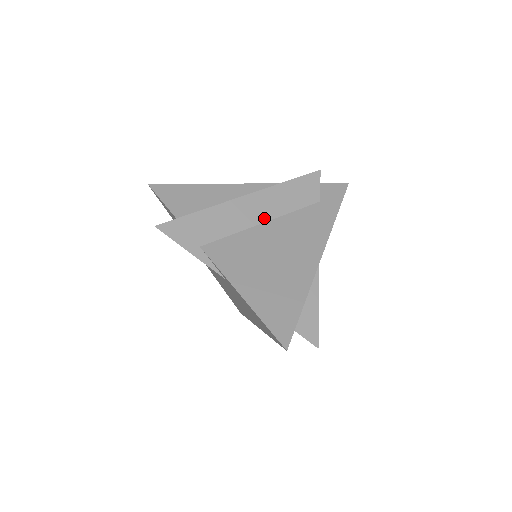
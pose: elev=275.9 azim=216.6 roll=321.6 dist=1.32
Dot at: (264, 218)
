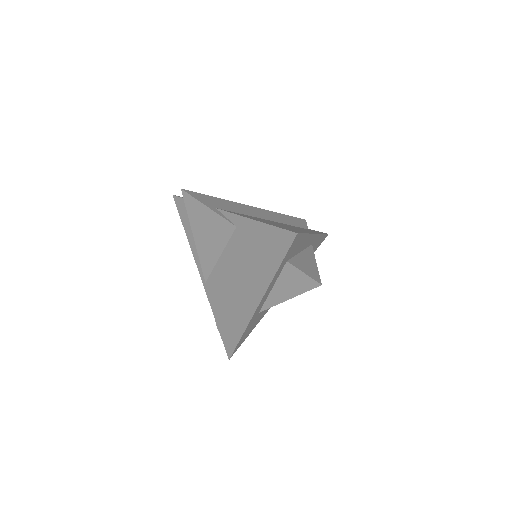
Dot at: (266, 218)
